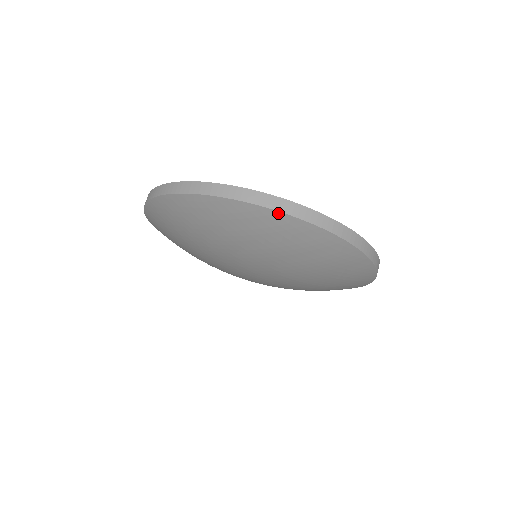
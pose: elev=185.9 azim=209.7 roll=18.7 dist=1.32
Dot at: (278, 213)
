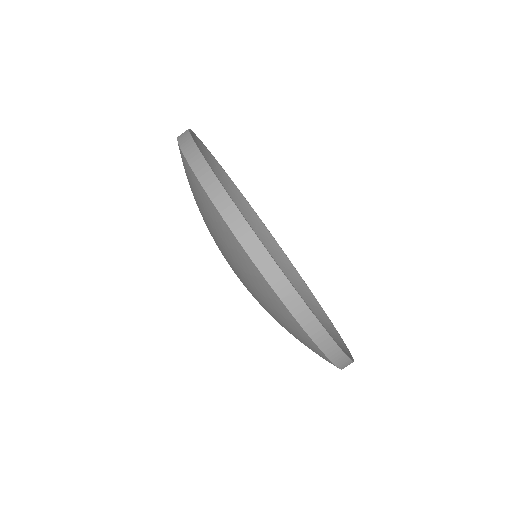
Dot at: (288, 311)
